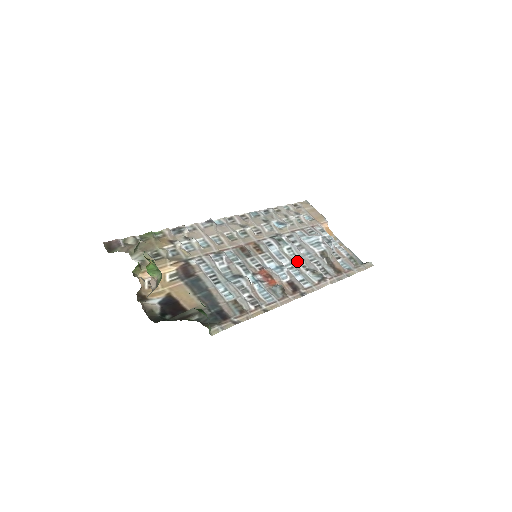
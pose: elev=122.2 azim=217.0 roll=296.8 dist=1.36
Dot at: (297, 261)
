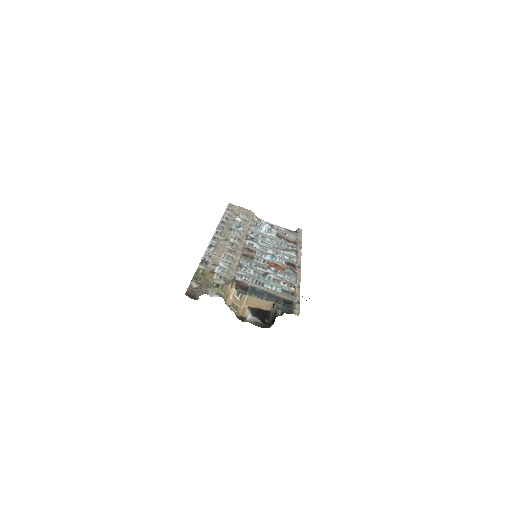
Dot at: (273, 248)
